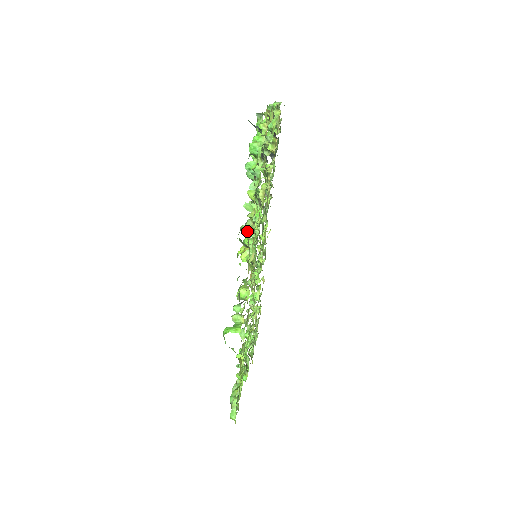
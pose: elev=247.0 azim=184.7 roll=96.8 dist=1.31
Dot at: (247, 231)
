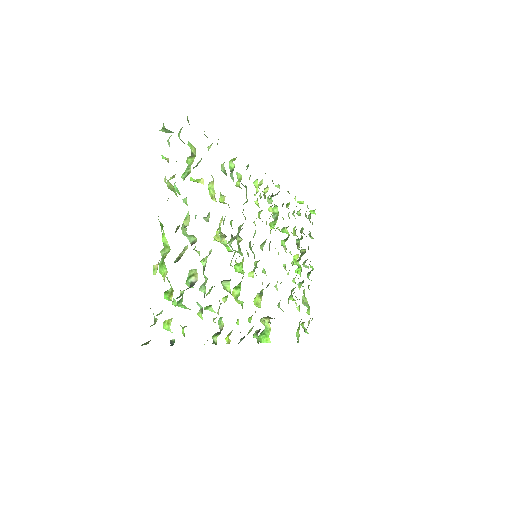
Dot at: occluded
